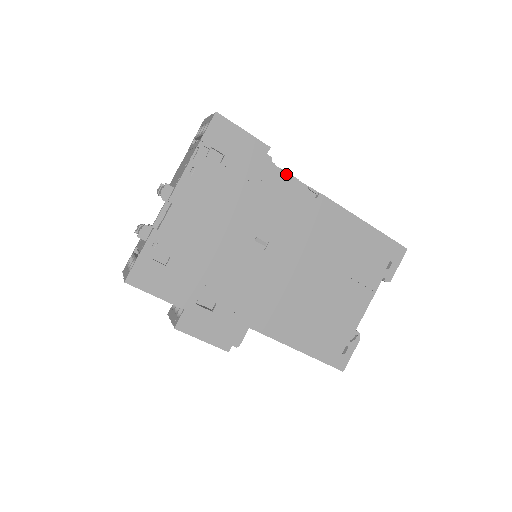
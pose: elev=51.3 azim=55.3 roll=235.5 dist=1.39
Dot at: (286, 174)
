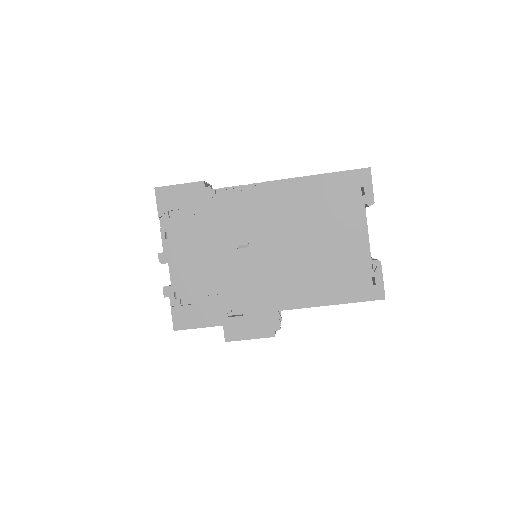
Dot at: (228, 189)
